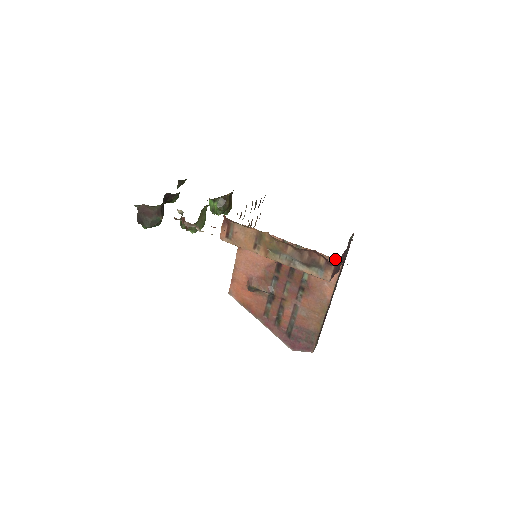
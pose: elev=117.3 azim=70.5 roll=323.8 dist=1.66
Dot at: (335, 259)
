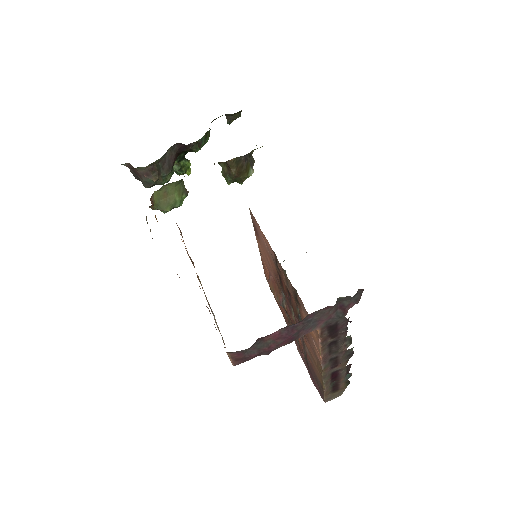
Dot at: occluded
